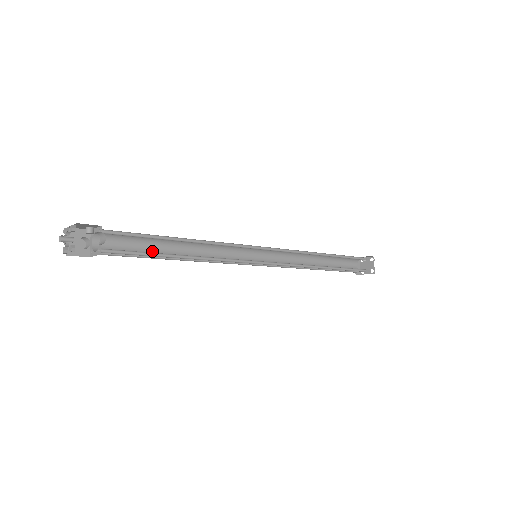
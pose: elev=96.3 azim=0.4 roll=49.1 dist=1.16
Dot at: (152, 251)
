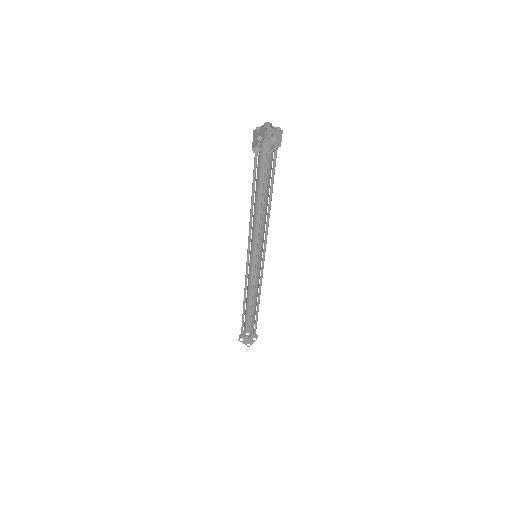
Dot at: occluded
